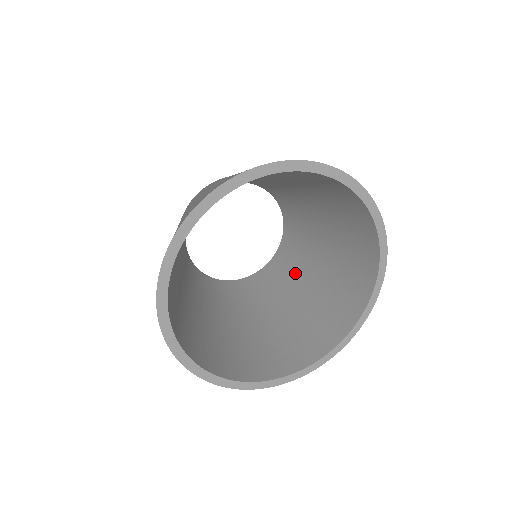
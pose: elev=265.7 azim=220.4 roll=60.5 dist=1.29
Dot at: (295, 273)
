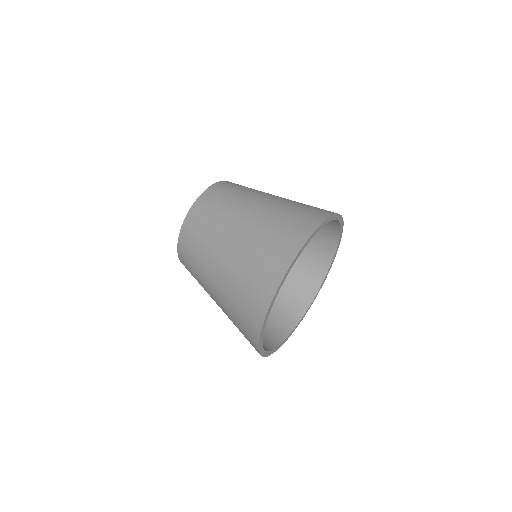
Dot at: occluded
